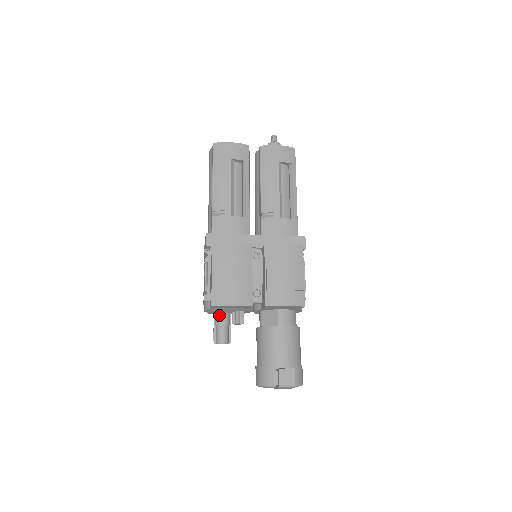
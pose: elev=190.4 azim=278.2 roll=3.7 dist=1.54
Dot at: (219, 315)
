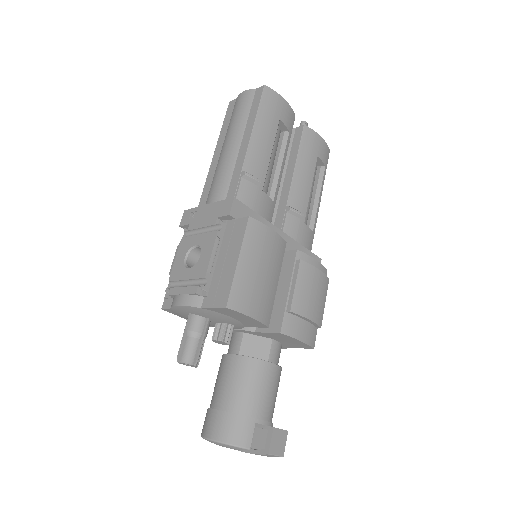
Dot at: (201, 320)
